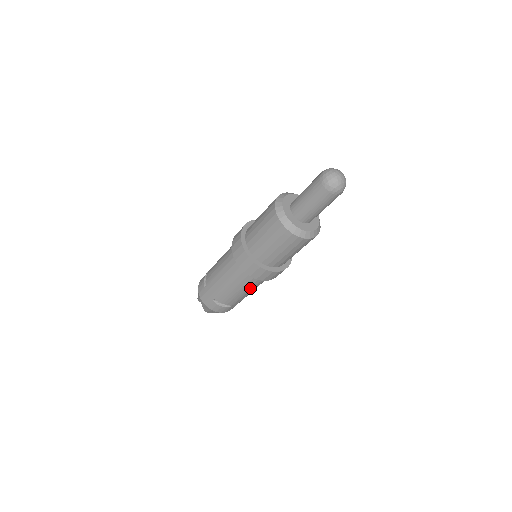
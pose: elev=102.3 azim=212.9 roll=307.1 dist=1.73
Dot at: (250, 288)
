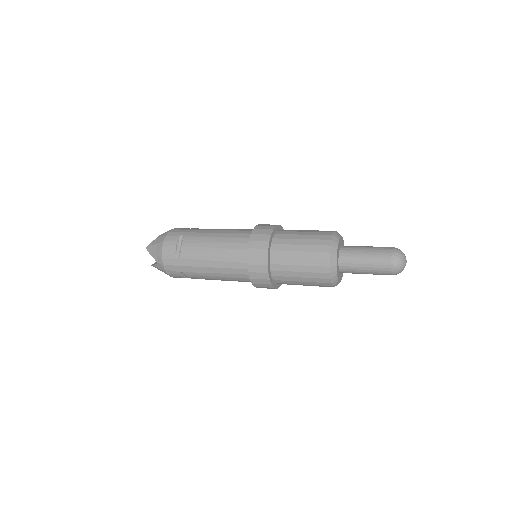
Dot at: (222, 258)
